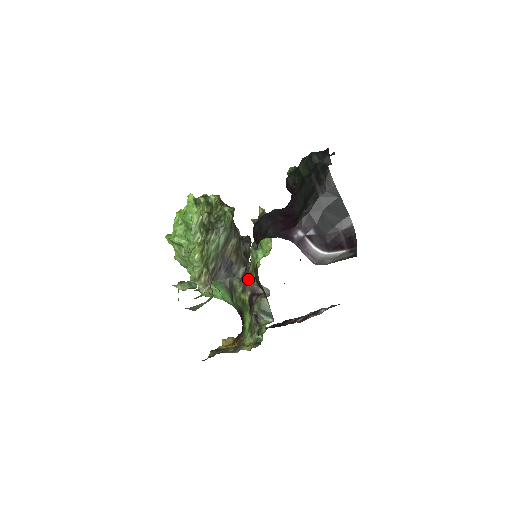
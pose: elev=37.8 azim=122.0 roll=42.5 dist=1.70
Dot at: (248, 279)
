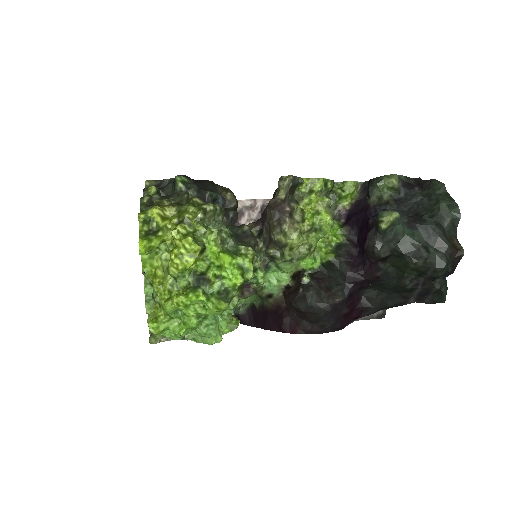
Dot at: occluded
